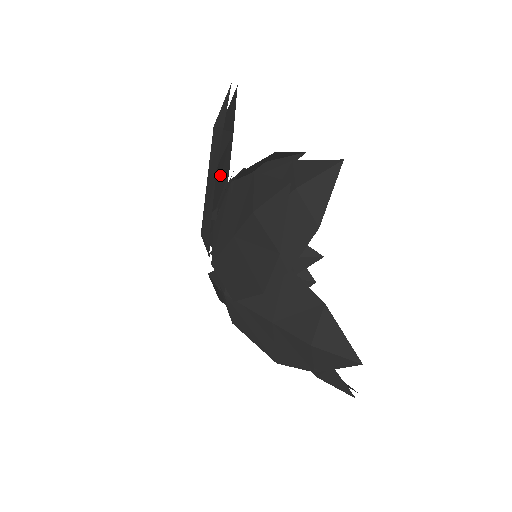
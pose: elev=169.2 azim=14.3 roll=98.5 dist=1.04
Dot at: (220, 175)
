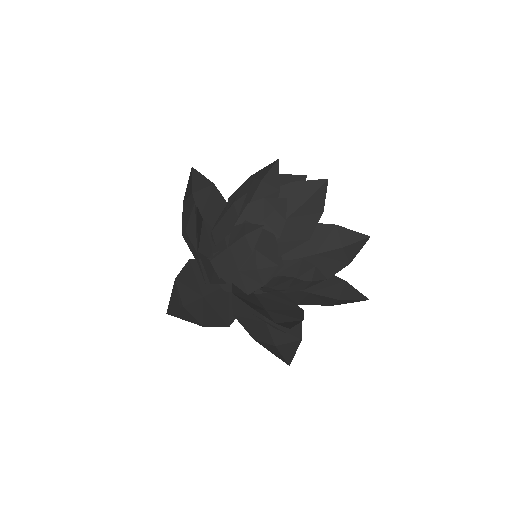
Dot at: (198, 281)
